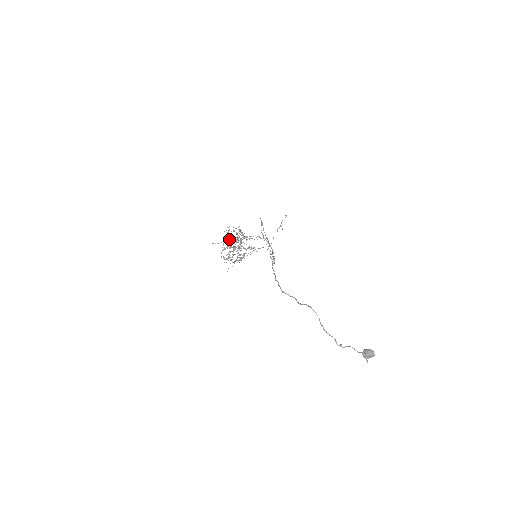
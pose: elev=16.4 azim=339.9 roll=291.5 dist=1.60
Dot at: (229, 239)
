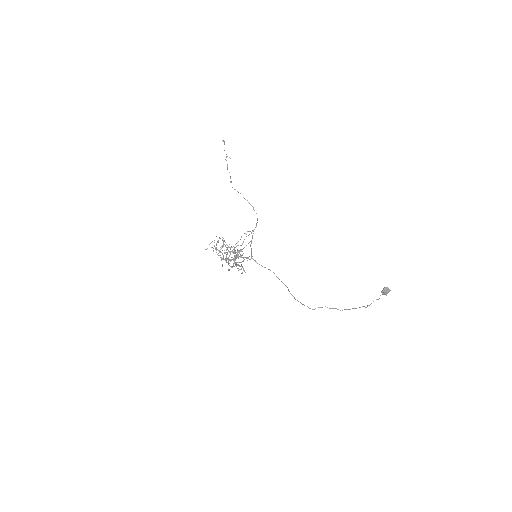
Dot at: (225, 260)
